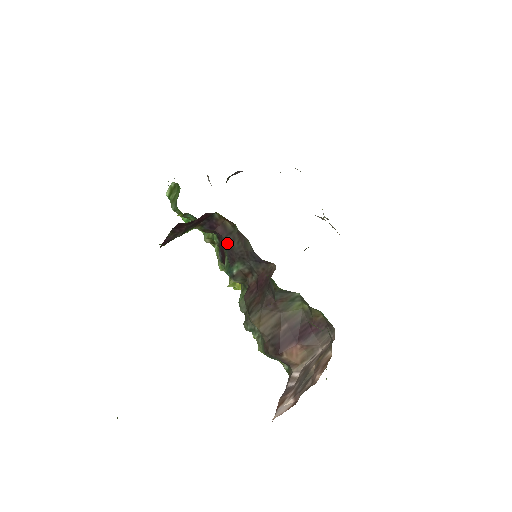
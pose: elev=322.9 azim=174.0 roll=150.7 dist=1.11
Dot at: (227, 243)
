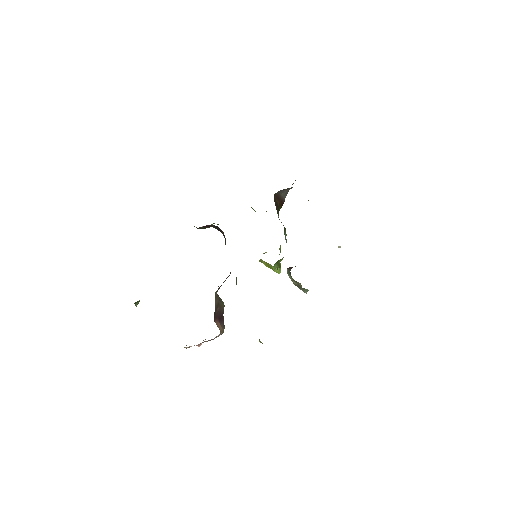
Dot at: occluded
